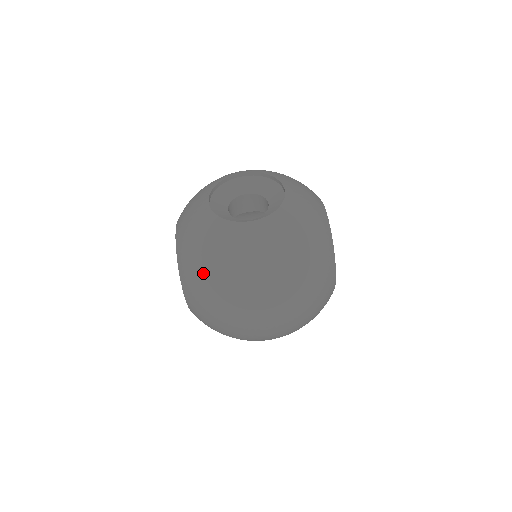
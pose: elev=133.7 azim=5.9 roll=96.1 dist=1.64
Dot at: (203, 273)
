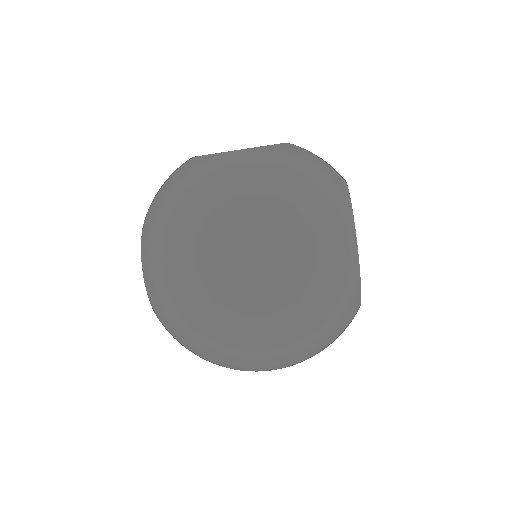
Dot at: (163, 215)
